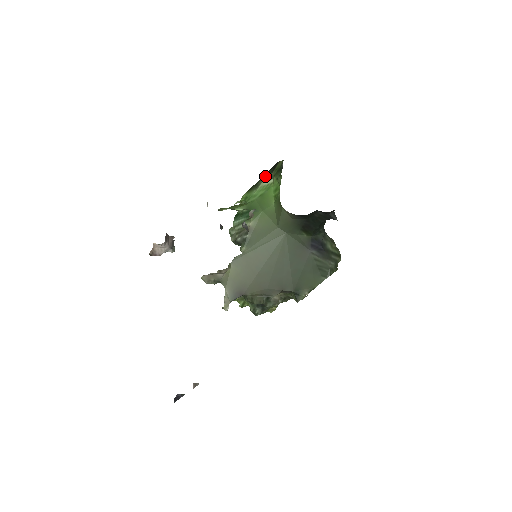
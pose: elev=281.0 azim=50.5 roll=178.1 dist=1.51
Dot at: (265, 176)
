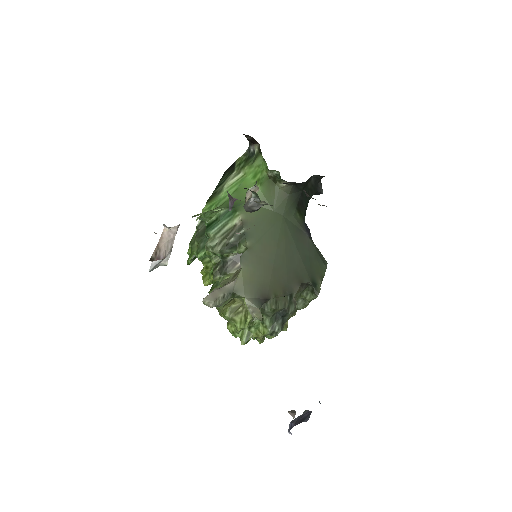
Dot at: (222, 182)
